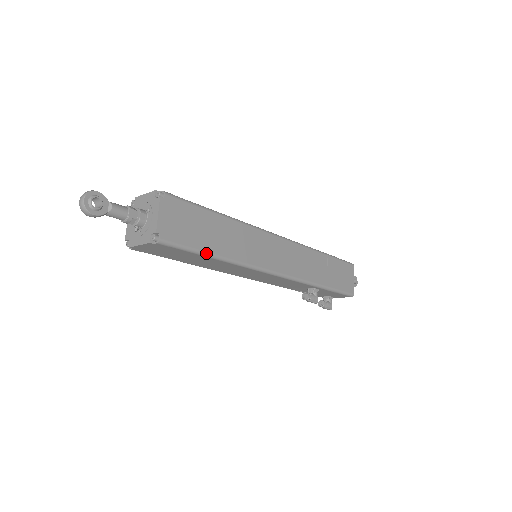
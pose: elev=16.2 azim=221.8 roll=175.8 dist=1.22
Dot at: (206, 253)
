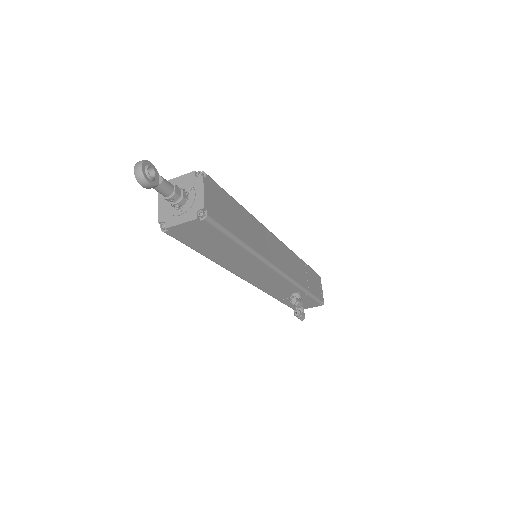
Dot at: (236, 238)
